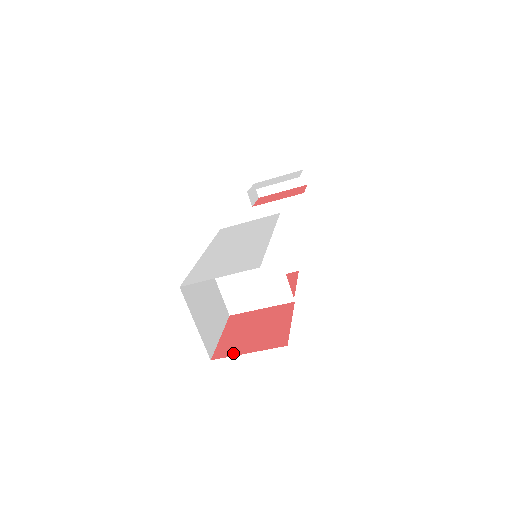
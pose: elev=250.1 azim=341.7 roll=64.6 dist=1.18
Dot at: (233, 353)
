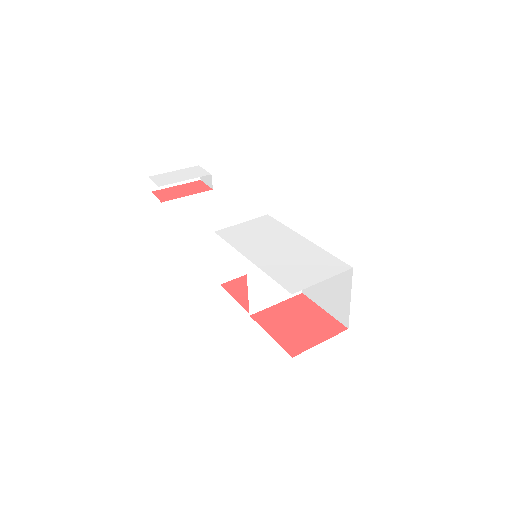
Dot at: (307, 346)
